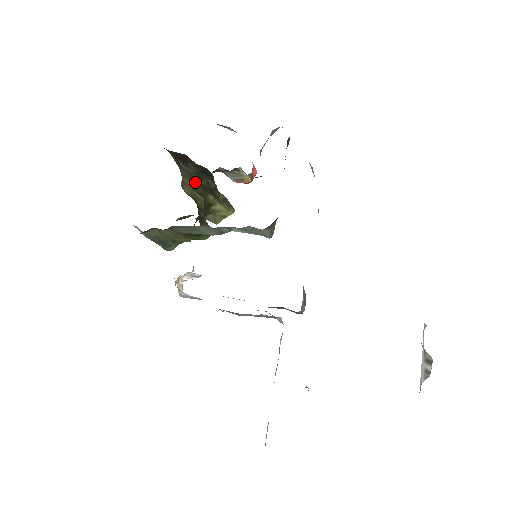
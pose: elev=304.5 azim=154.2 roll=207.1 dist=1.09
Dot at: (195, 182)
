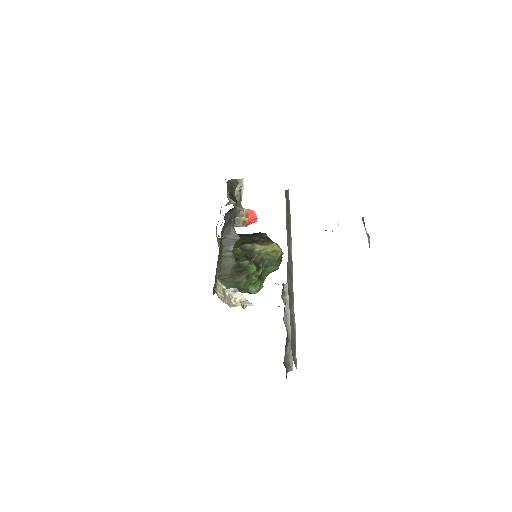
Dot at: (236, 243)
